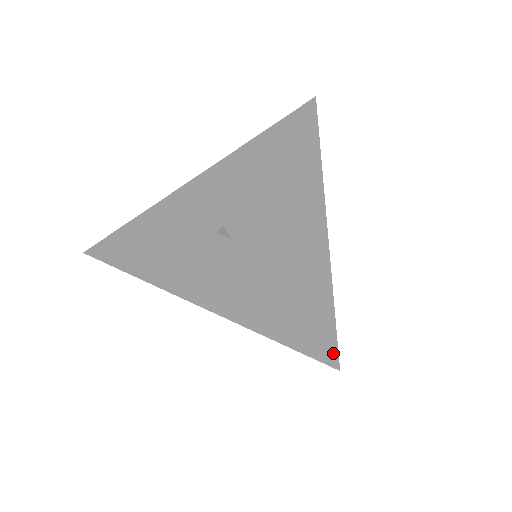
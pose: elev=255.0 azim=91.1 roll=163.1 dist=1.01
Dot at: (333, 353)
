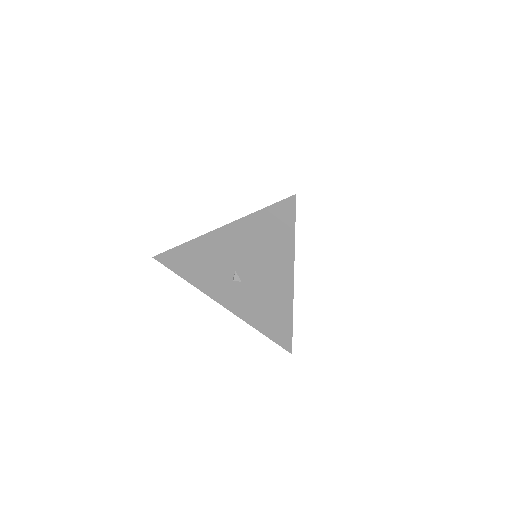
Dot at: (290, 348)
